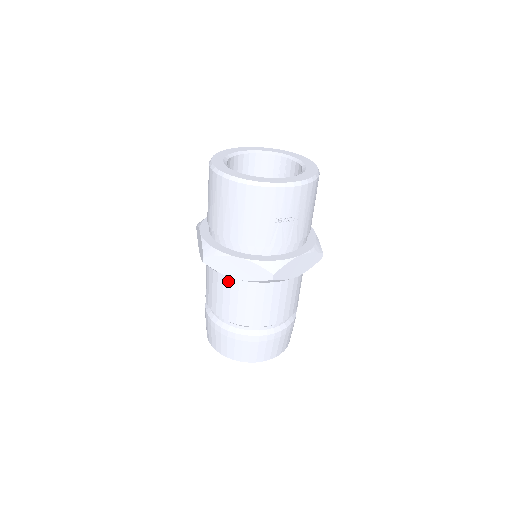
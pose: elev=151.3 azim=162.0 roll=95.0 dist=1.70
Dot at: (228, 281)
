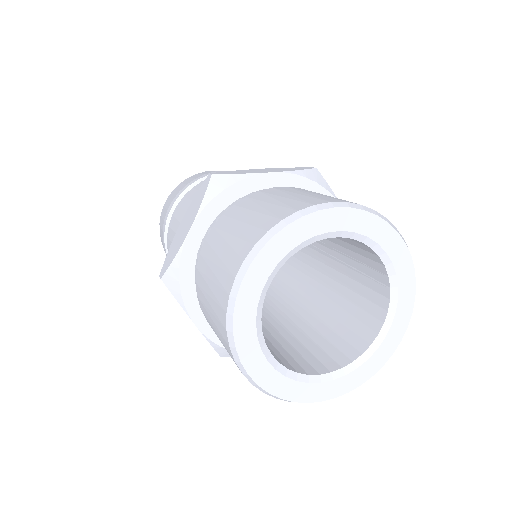
Dot at: occluded
